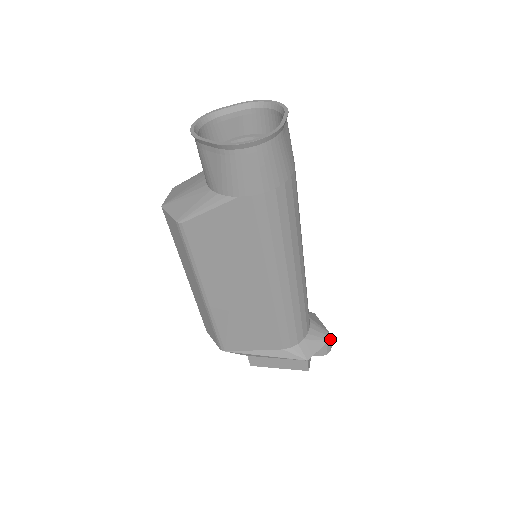
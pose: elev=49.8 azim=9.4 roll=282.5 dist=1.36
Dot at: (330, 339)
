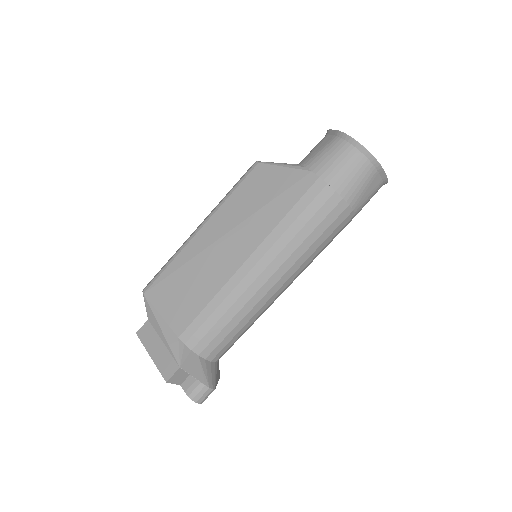
Dot at: (210, 390)
